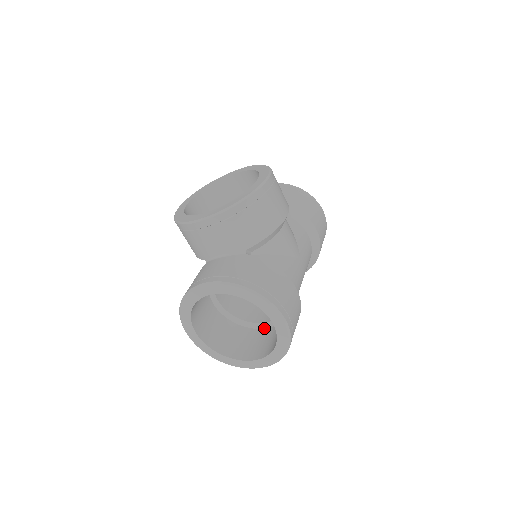
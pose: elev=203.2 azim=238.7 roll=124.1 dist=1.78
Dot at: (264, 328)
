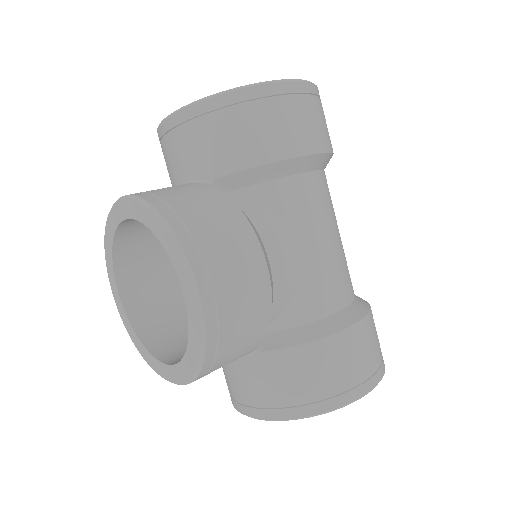
Dot at: occluded
